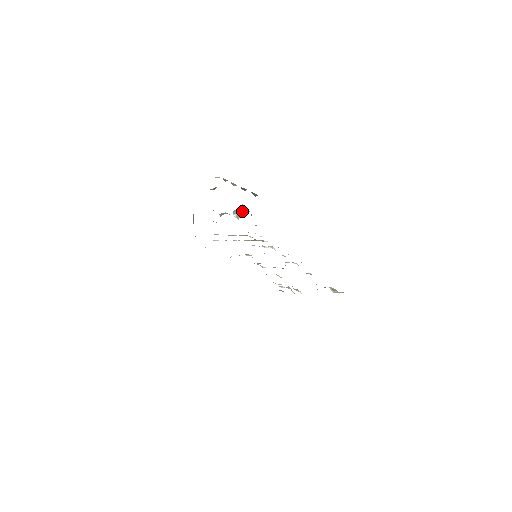
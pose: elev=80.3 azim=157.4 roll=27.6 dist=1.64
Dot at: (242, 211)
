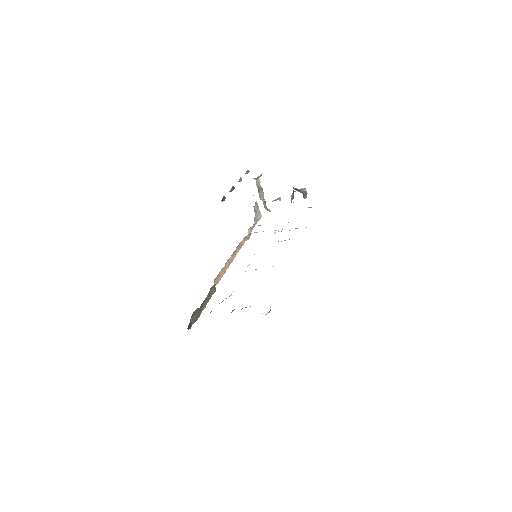
Dot at: (293, 194)
